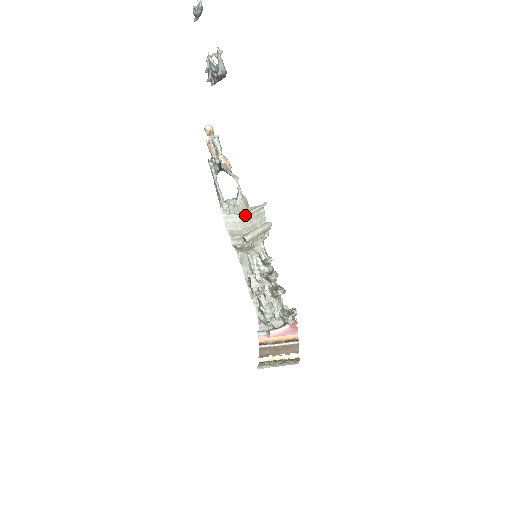
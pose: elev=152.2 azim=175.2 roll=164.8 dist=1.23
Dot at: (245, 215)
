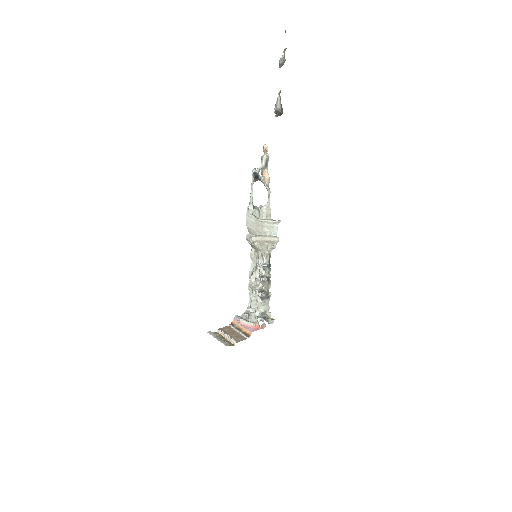
Dot at: (259, 220)
